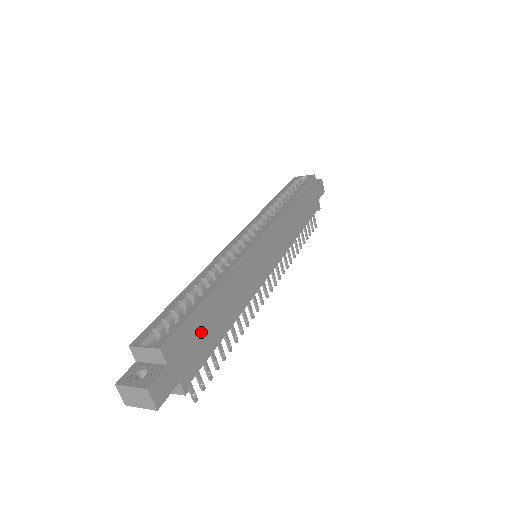
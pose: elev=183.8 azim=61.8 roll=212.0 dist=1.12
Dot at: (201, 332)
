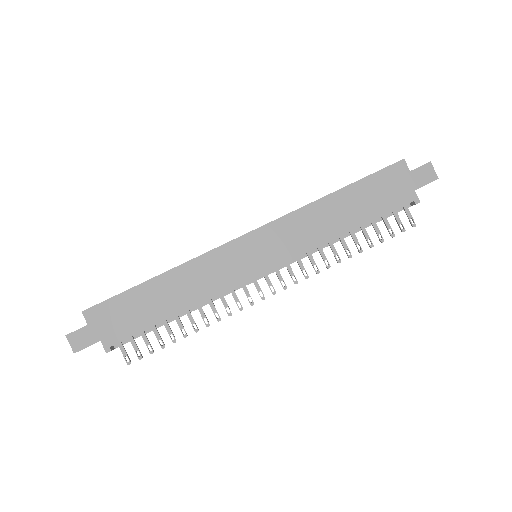
Dot at: (132, 310)
